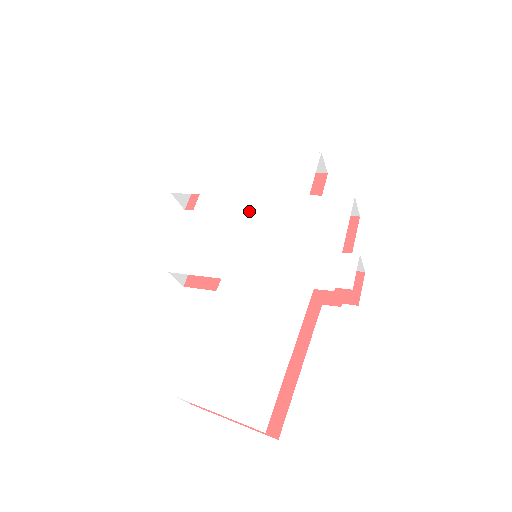
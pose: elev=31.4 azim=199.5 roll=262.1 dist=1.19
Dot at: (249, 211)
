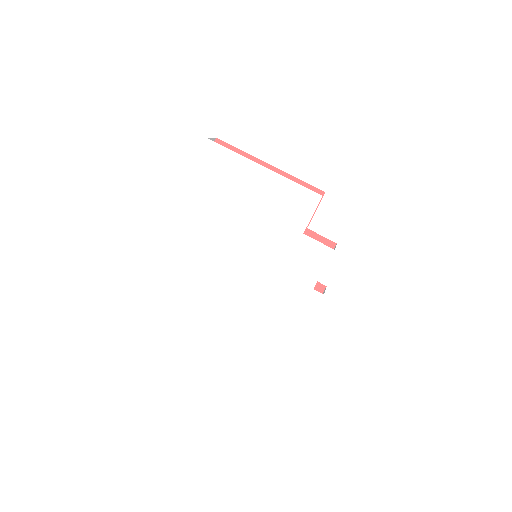
Dot at: (256, 228)
